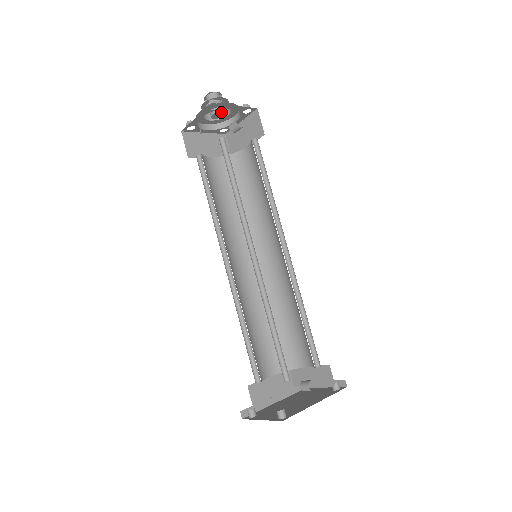
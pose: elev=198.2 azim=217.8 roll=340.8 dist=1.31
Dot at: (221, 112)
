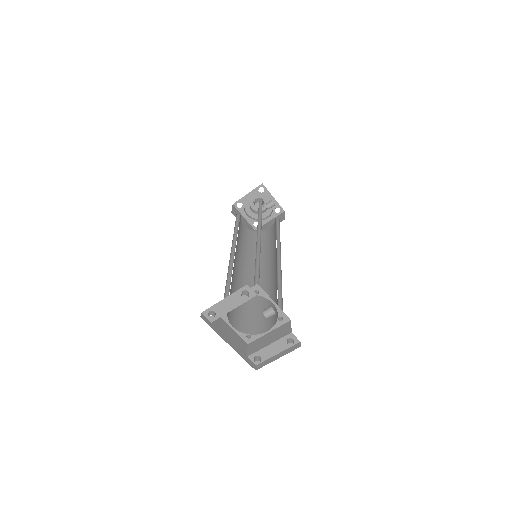
Dot at: occluded
